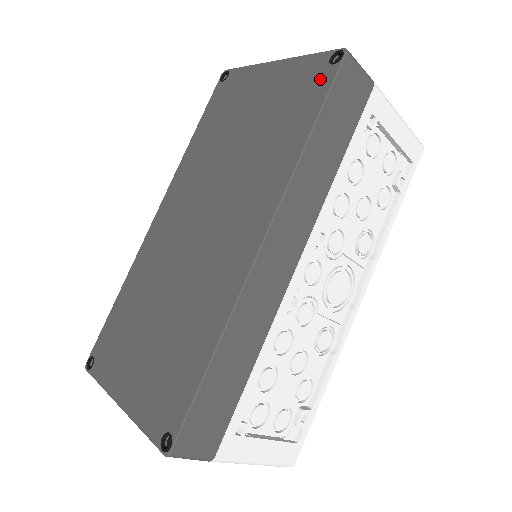
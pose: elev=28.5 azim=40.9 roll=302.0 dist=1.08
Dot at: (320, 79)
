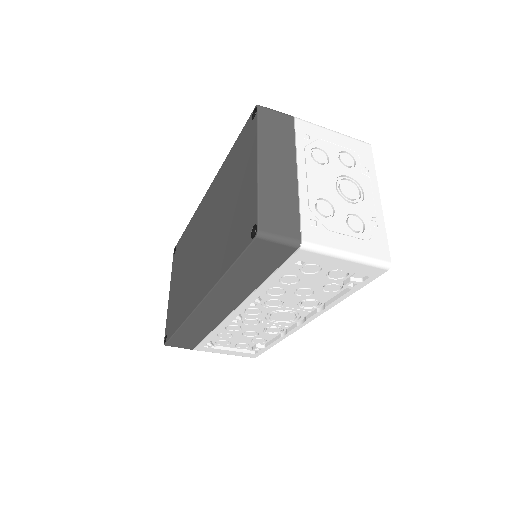
Dot at: (245, 235)
